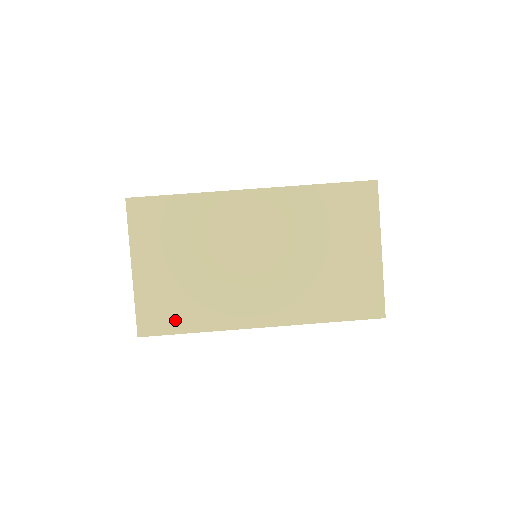
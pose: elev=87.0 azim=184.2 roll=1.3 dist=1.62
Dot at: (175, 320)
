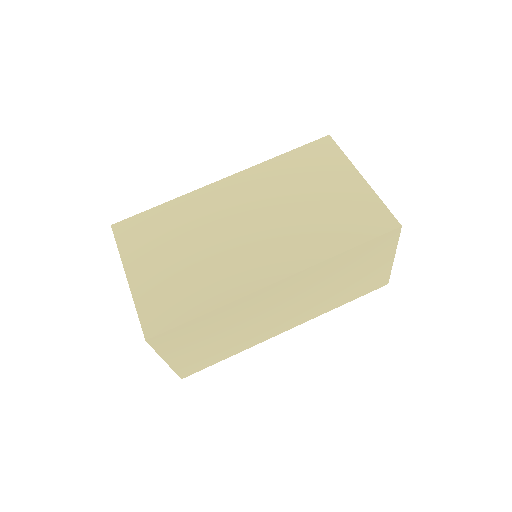
Dot at: (182, 308)
